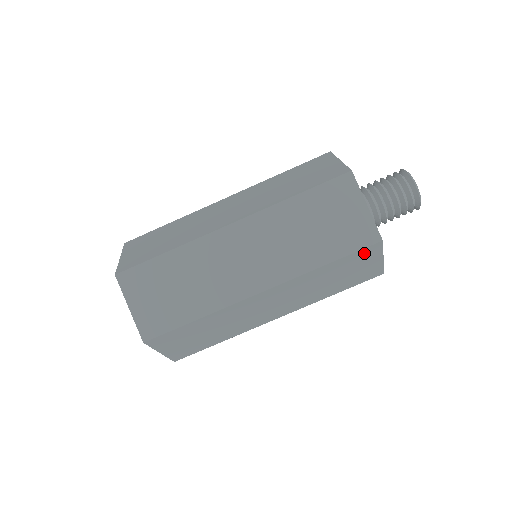
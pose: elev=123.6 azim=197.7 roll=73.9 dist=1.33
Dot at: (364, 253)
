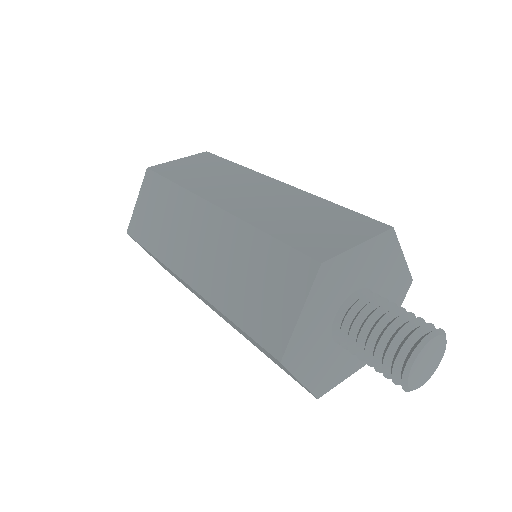
Dot at: occluded
